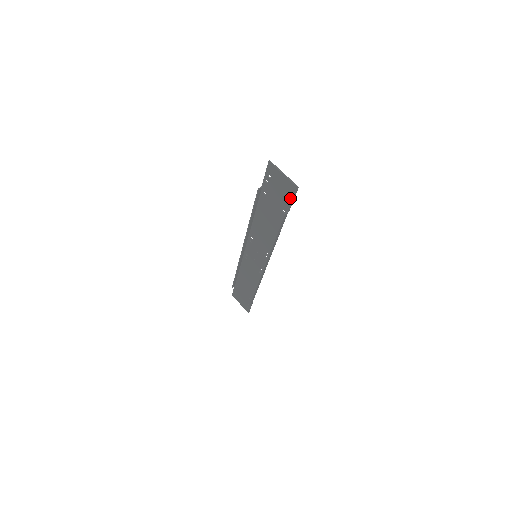
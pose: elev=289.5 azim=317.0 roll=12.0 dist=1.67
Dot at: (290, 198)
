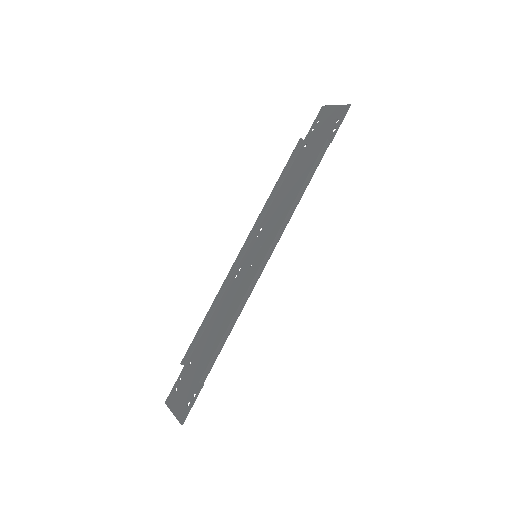
Dot at: (337, 124)
